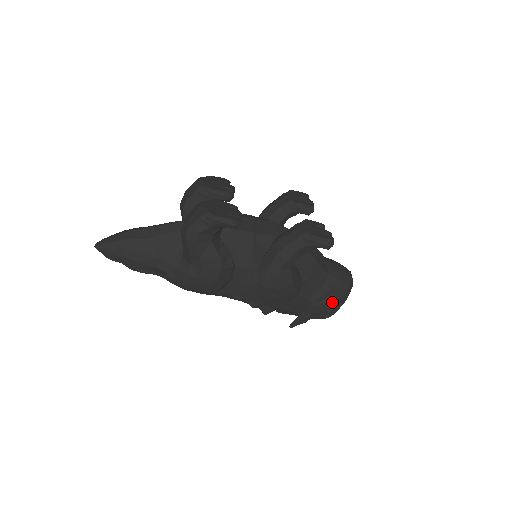
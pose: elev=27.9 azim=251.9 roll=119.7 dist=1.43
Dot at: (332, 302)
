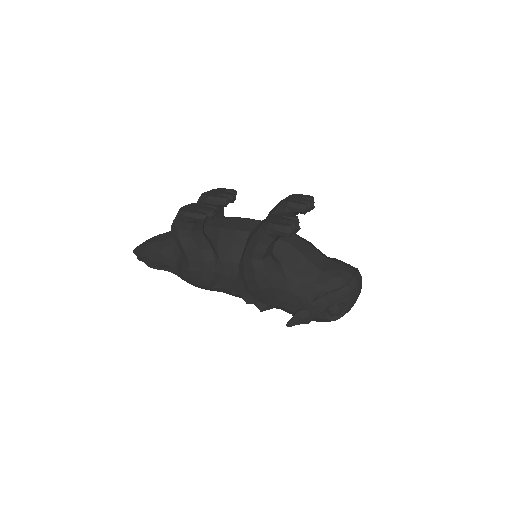
Dot at: (328, 301)
